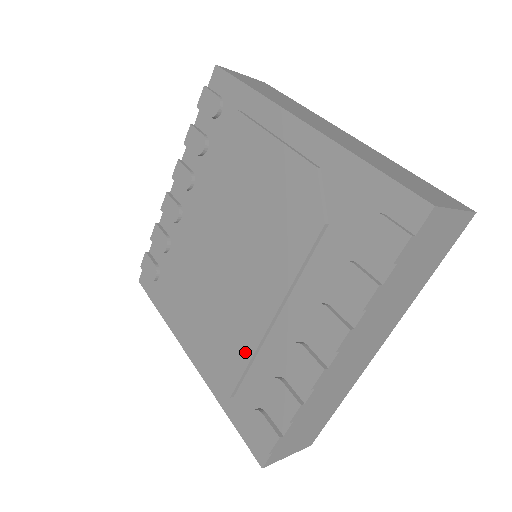
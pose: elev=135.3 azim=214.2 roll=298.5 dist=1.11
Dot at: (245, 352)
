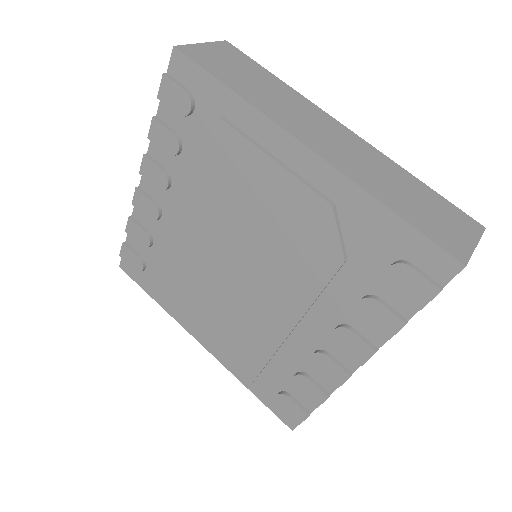
Dot at: (264, 351)
